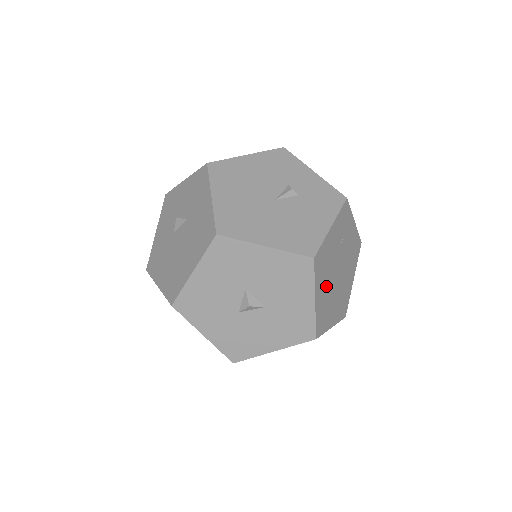
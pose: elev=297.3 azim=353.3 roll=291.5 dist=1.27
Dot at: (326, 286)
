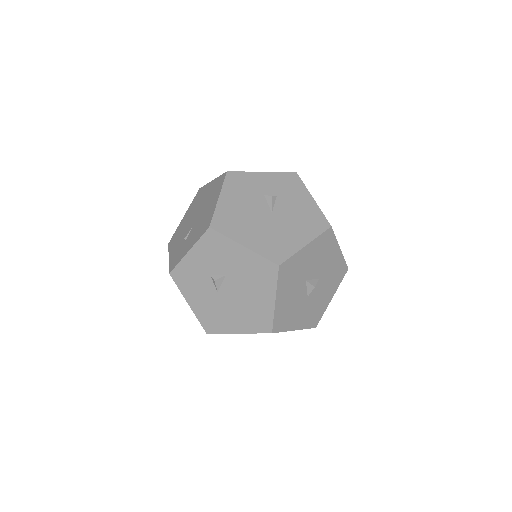
Dot at: occluded
